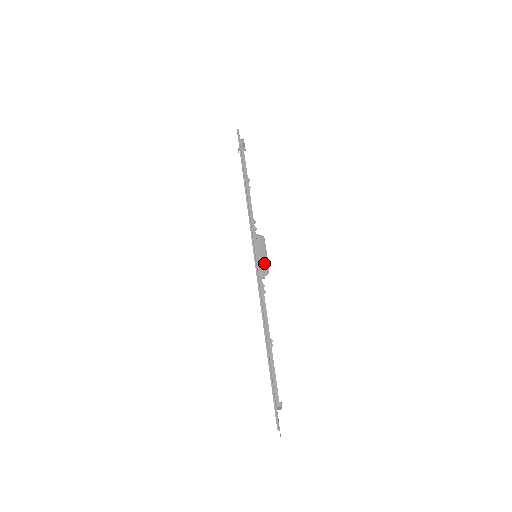
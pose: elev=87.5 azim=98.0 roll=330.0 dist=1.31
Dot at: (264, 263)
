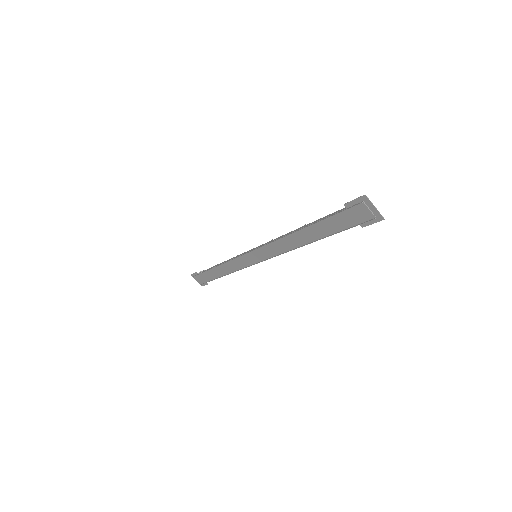
Dot at: occluded
